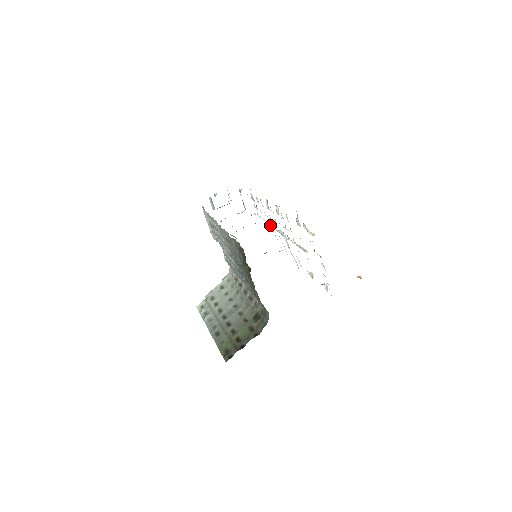
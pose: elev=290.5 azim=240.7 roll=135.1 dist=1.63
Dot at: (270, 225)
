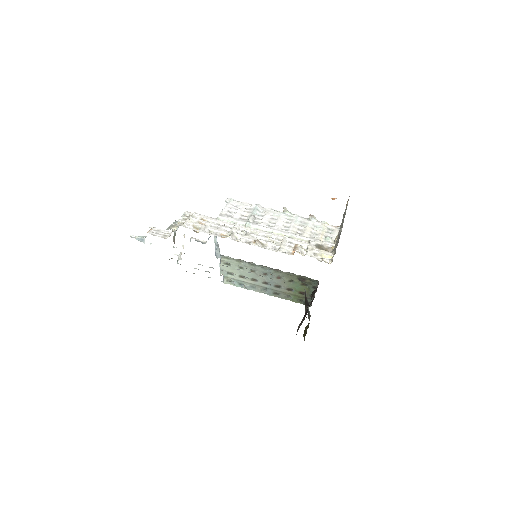
Dot at: (223, 220)
